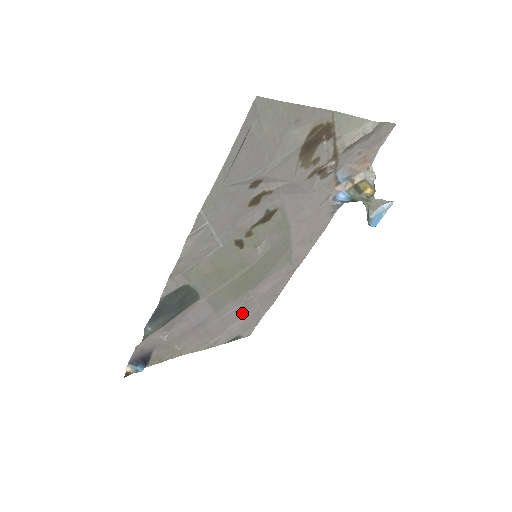
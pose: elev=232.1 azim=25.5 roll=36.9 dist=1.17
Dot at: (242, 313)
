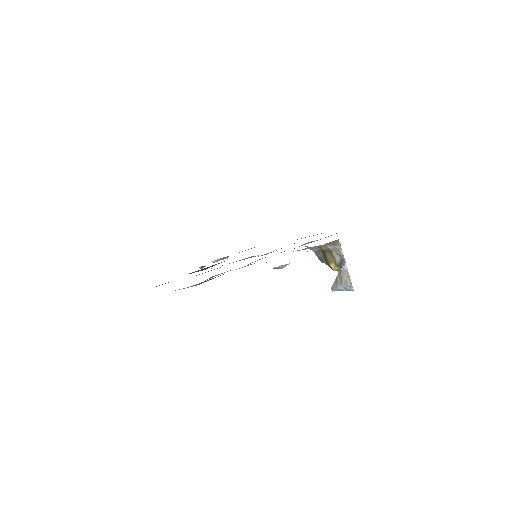
Dot at: occluded
